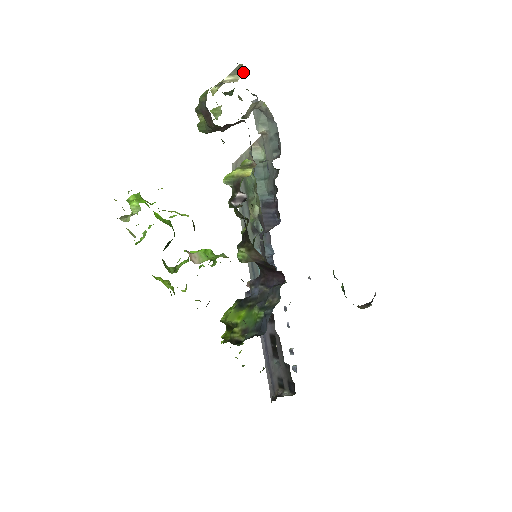
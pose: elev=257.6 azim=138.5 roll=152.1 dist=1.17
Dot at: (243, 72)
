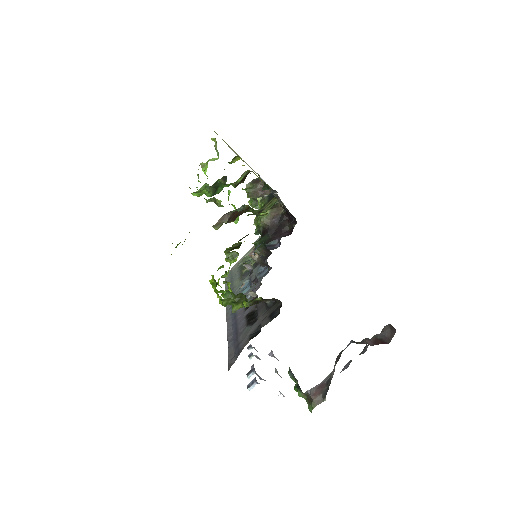
Dot at: occluded
